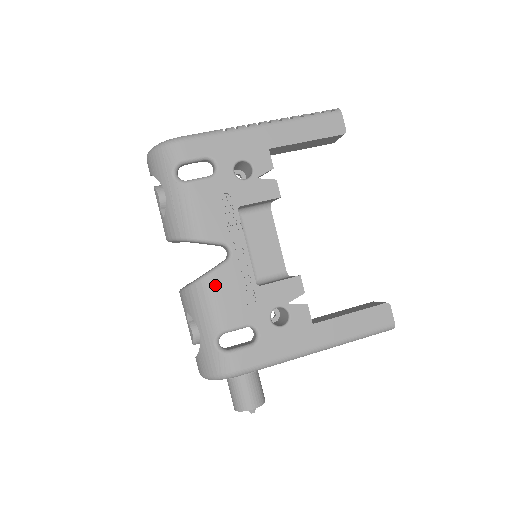
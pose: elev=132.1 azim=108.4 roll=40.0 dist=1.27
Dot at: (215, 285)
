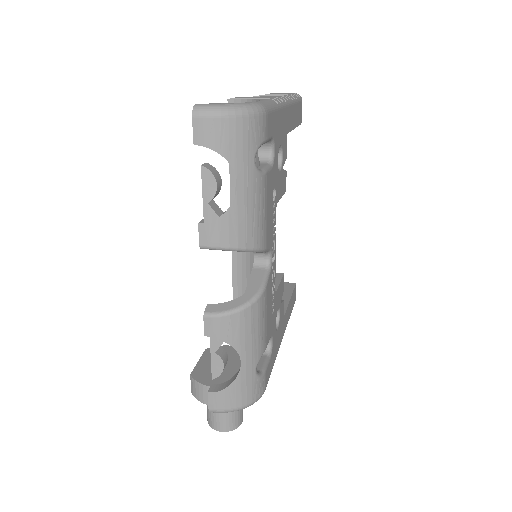
Dot at: (265, 302)
